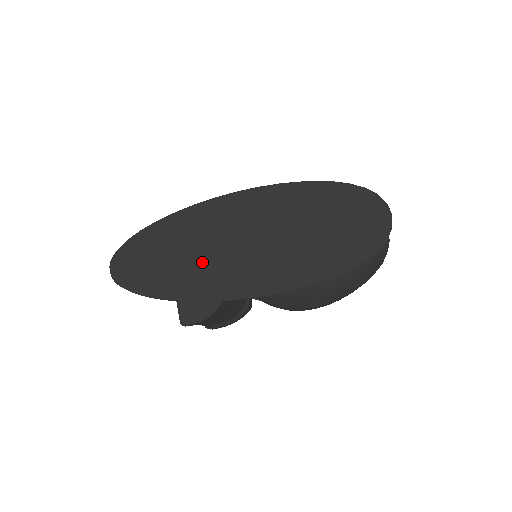
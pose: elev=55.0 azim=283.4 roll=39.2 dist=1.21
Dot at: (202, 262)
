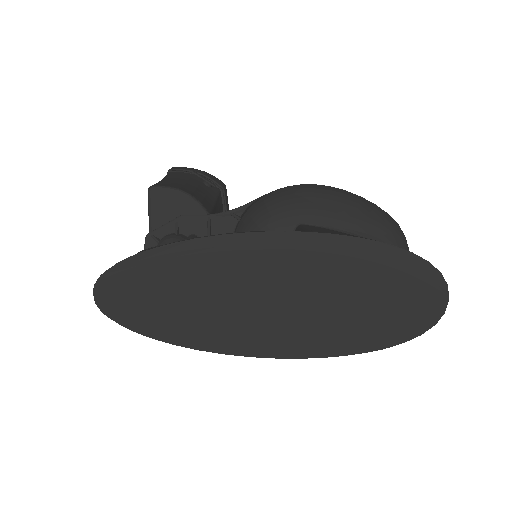
Dot at: (215, 307)
